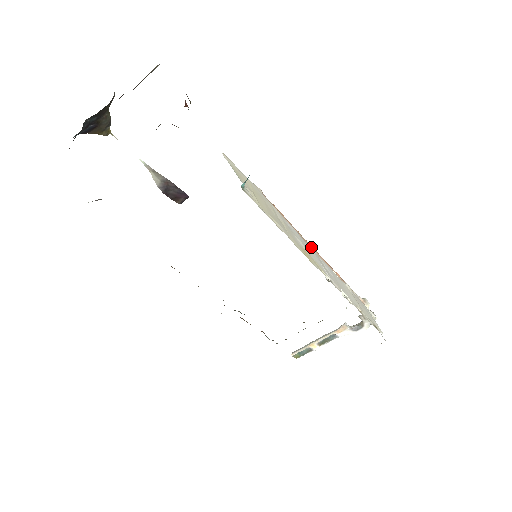
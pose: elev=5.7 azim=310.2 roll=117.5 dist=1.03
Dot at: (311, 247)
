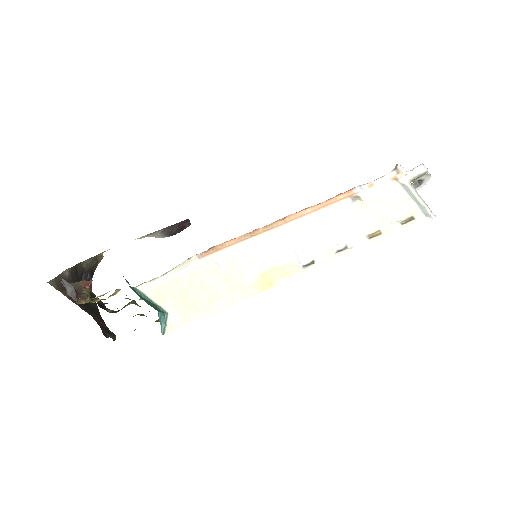
Dot at: (284, 223)
